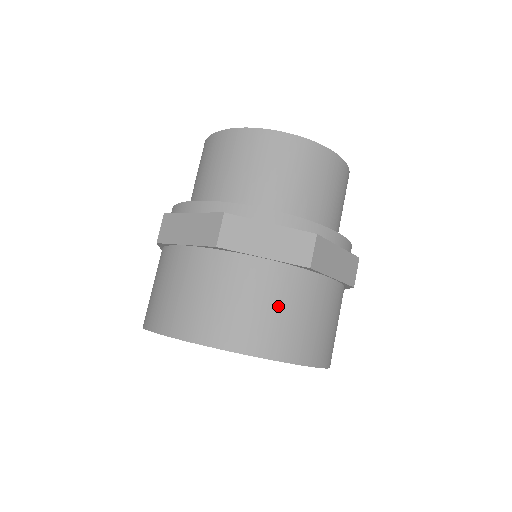
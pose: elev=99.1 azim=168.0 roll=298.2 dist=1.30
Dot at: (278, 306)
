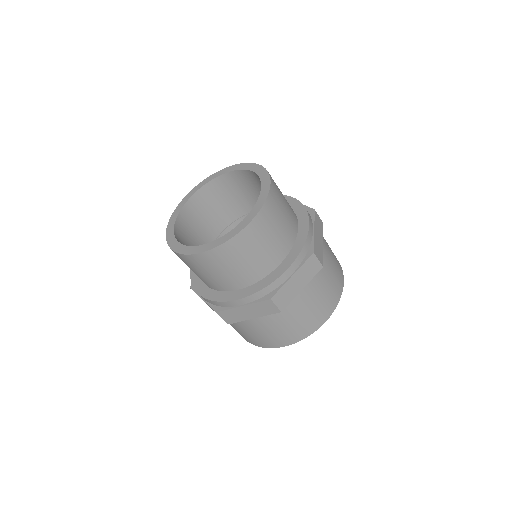
Dot at: (322, 292)
